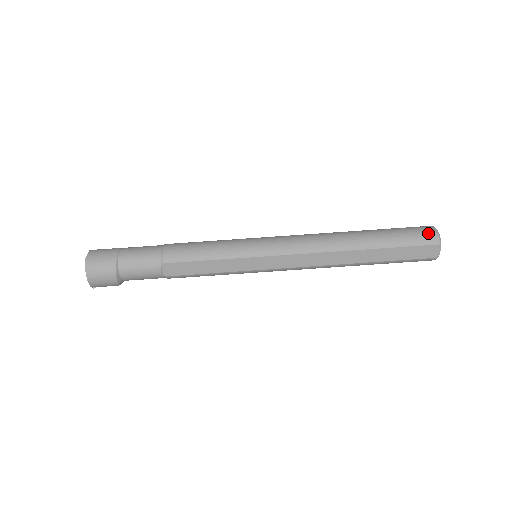
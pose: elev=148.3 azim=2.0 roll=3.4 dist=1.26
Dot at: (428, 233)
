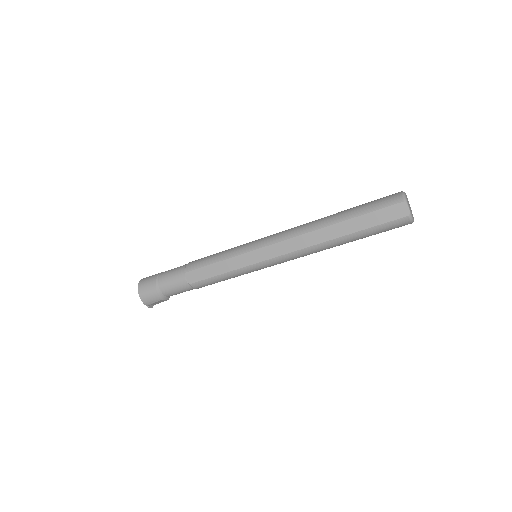
Dot at: (393, 196)
